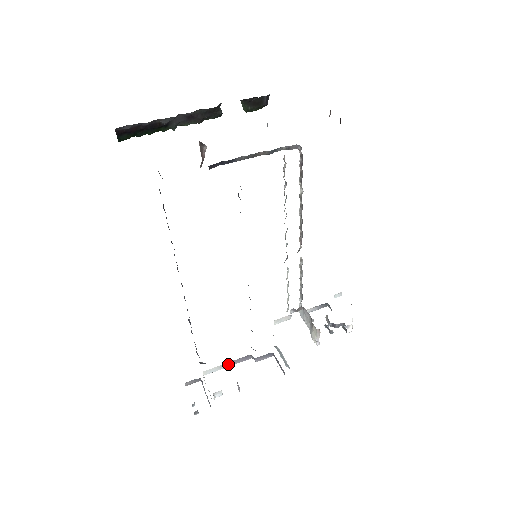
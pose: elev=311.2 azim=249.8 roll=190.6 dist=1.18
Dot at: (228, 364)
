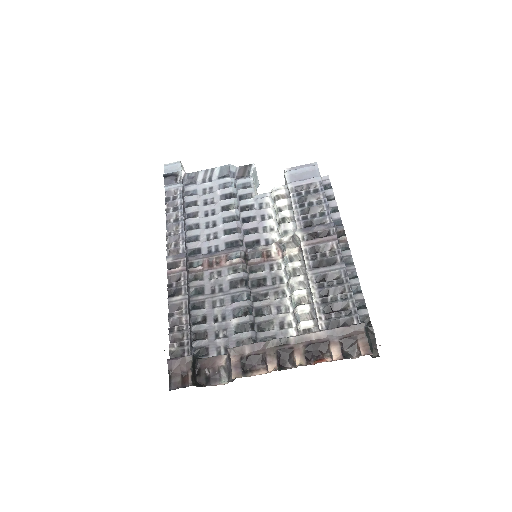
Dot at: occluded
